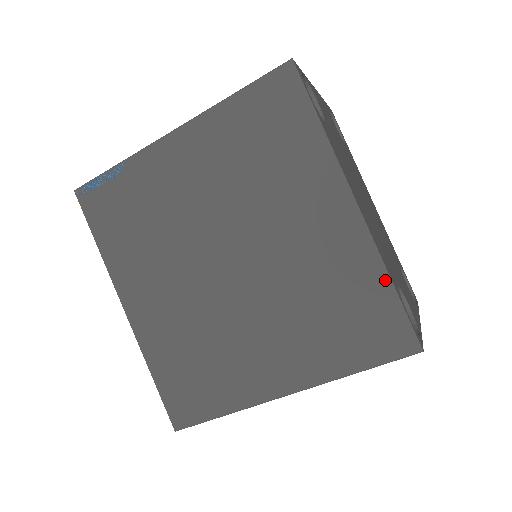
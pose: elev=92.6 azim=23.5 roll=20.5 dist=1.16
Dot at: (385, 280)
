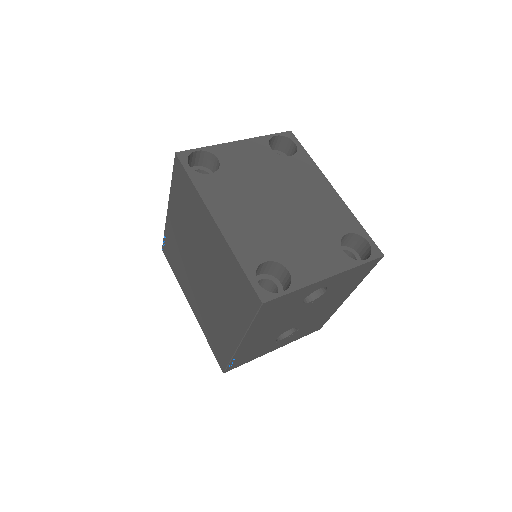
Dot at: (237, 263)
